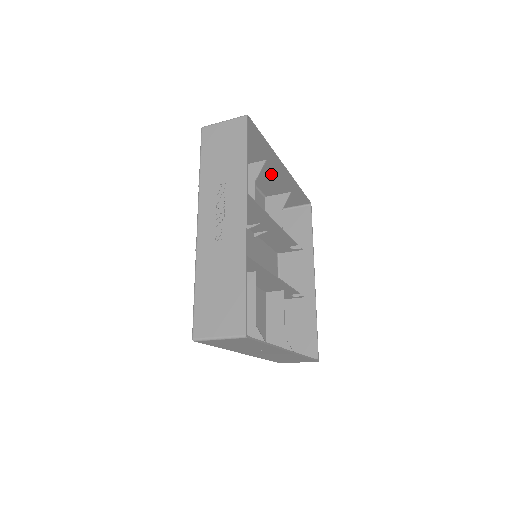
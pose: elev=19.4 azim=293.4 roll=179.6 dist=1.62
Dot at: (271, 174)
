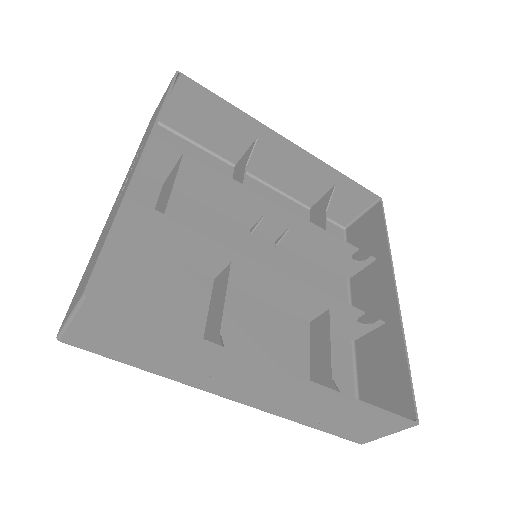
Dot at: (283, 162)
